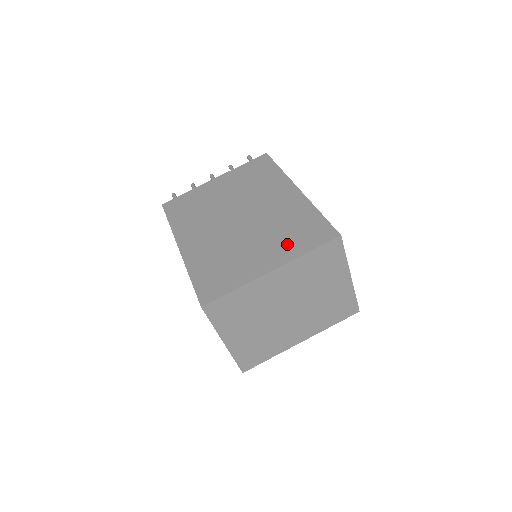
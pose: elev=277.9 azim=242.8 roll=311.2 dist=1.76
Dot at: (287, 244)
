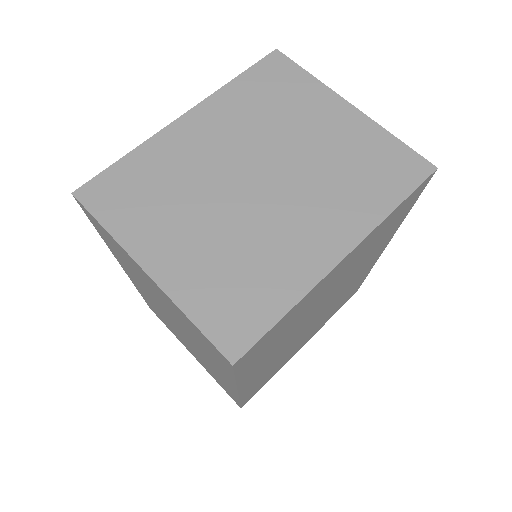
Dot at: occluded
